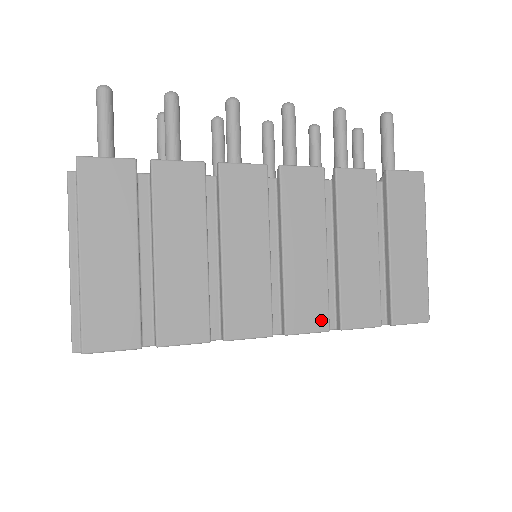
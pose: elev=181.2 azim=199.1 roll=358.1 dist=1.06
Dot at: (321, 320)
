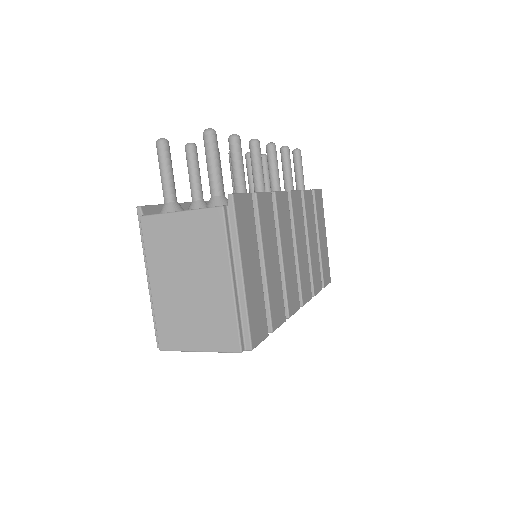
Dot at: (310, 292)
